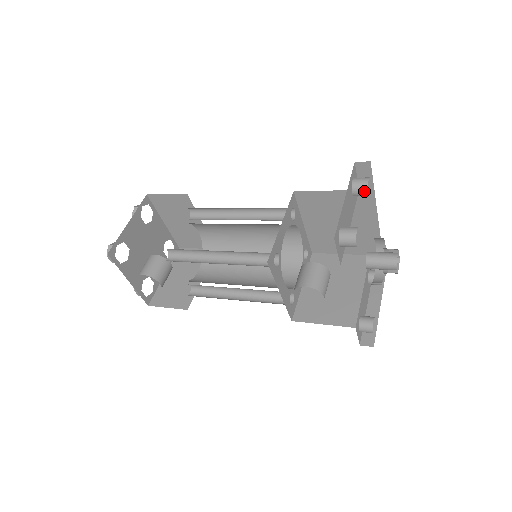
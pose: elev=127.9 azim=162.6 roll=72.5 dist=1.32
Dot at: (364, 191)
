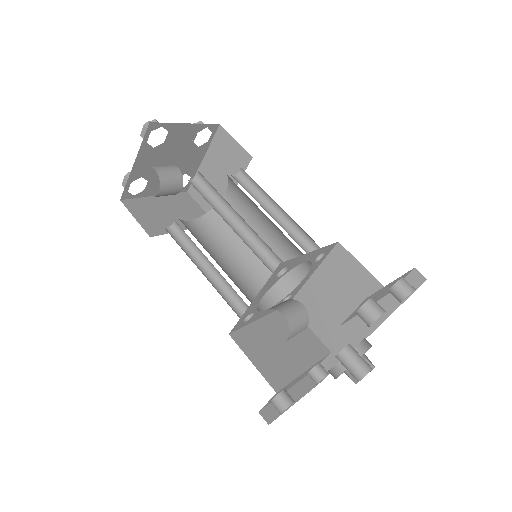
Dot at: (403, 294)
